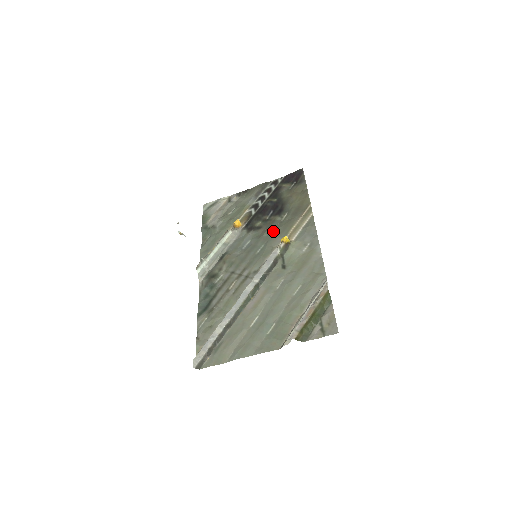
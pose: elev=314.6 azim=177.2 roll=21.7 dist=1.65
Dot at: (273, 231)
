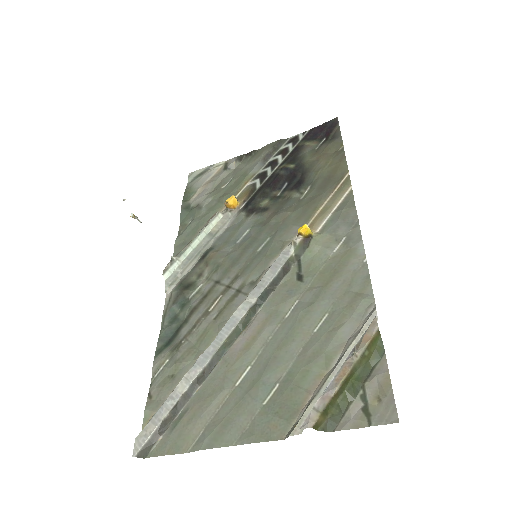
Dot at: (286, 215)
